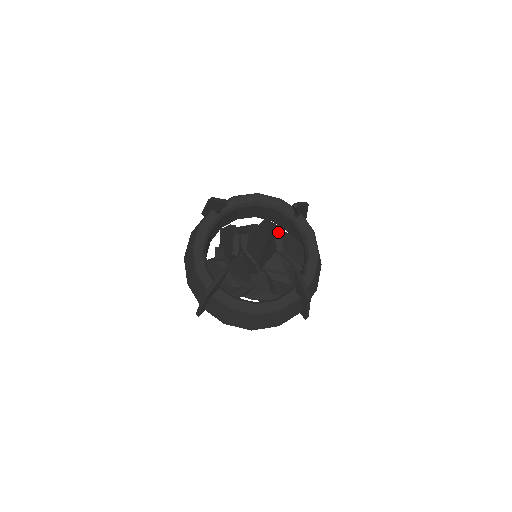
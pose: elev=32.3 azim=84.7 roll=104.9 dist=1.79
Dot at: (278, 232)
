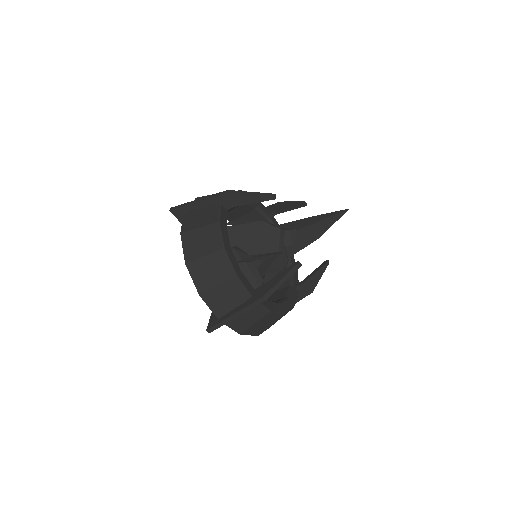
Dot at: occluded
